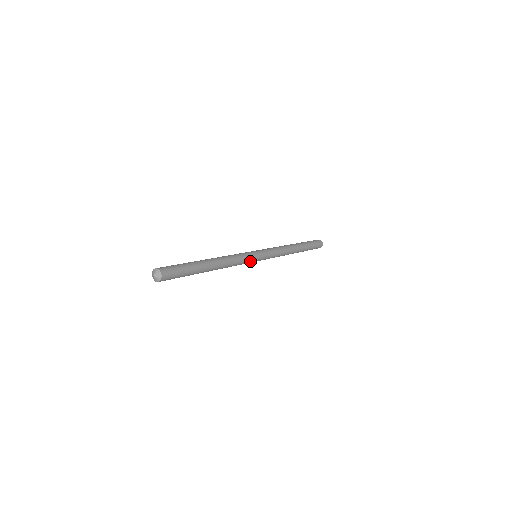
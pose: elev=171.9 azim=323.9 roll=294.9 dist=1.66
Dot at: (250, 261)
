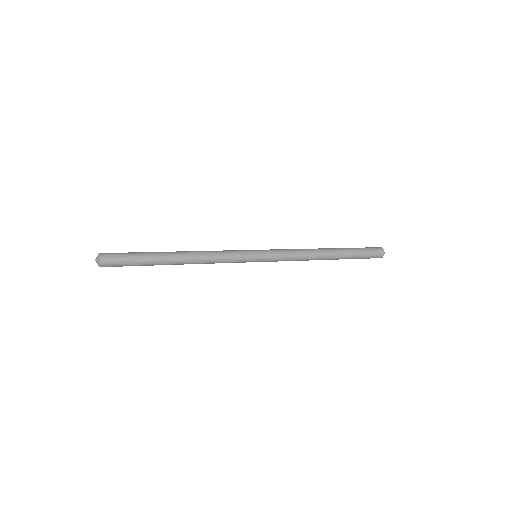
Dot at: (242, 255)
